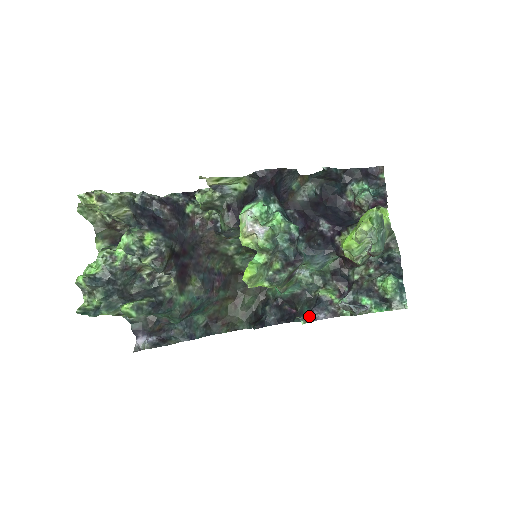
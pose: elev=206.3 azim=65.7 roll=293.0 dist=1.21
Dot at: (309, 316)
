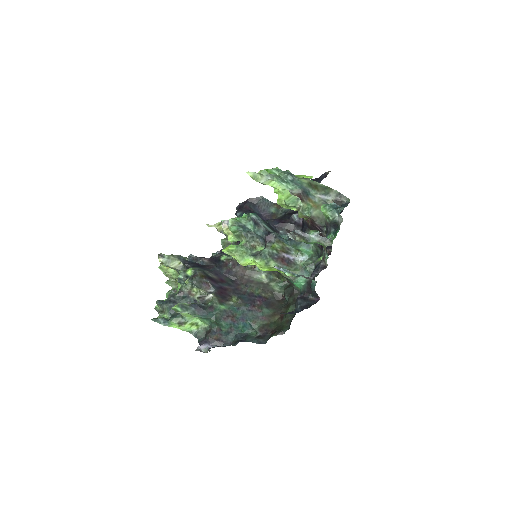
Dot at: (302, 276)
